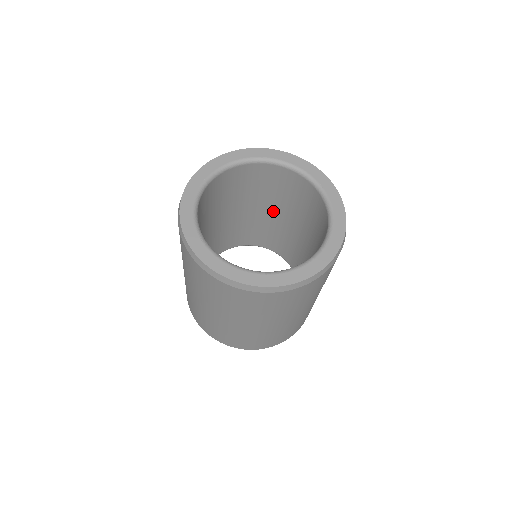
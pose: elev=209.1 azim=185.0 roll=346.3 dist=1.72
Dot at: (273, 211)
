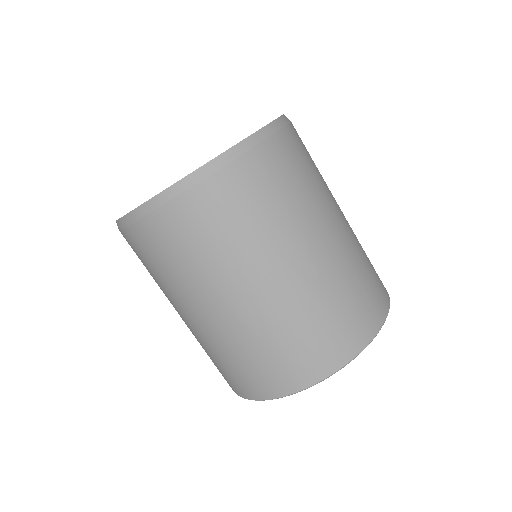
Dot at: occluded
